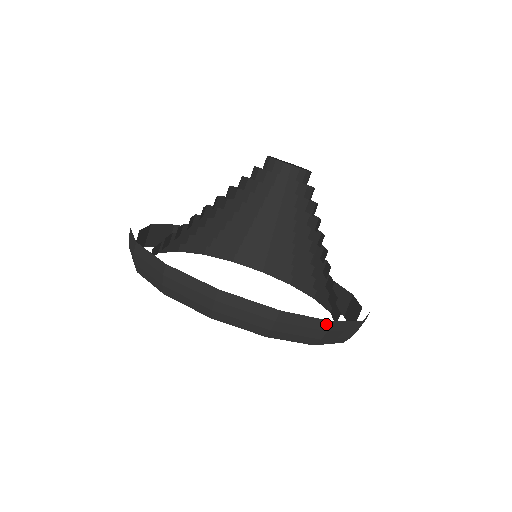
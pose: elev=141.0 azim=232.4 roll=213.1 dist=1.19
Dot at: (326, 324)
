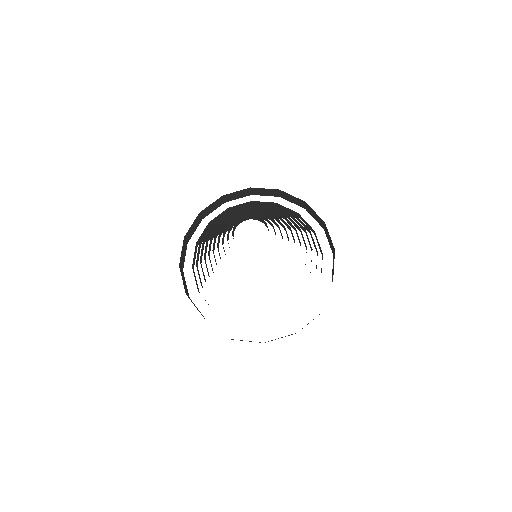
Dot at: occluded
